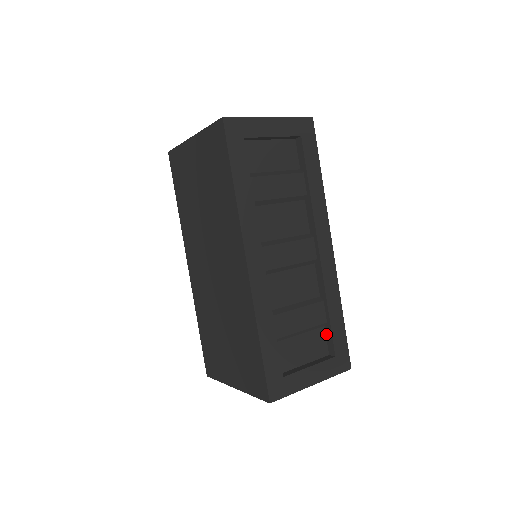
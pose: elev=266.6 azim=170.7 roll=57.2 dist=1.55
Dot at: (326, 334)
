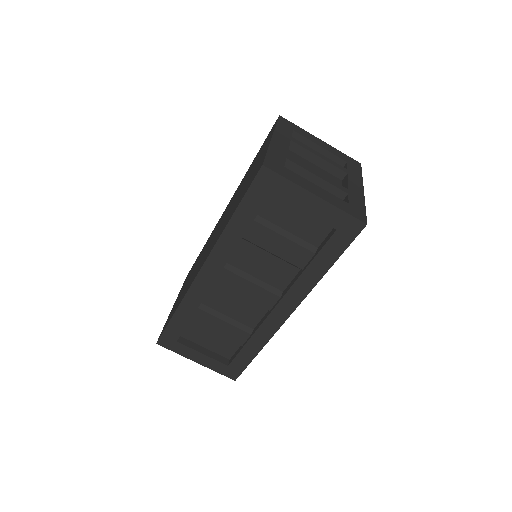
Dot at: (238, 349)
